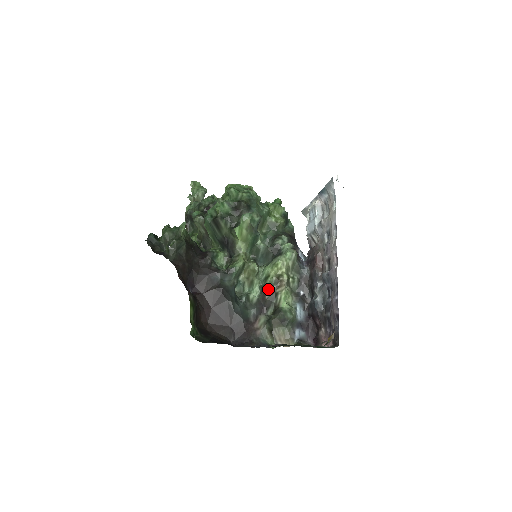
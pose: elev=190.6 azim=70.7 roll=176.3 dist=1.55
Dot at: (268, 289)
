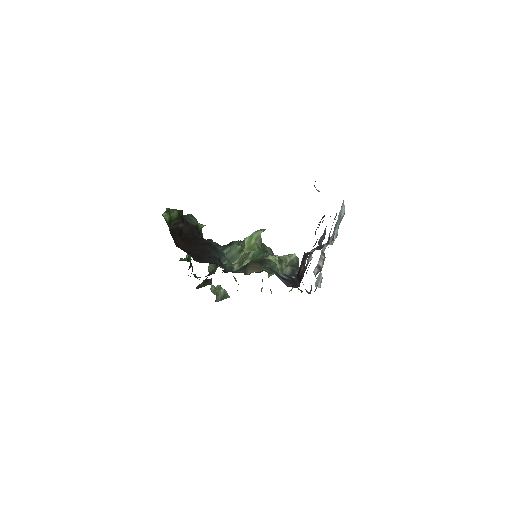
Dot at: (257, 259)
